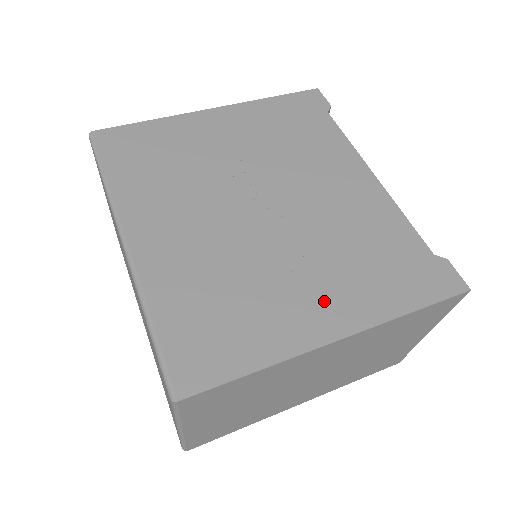
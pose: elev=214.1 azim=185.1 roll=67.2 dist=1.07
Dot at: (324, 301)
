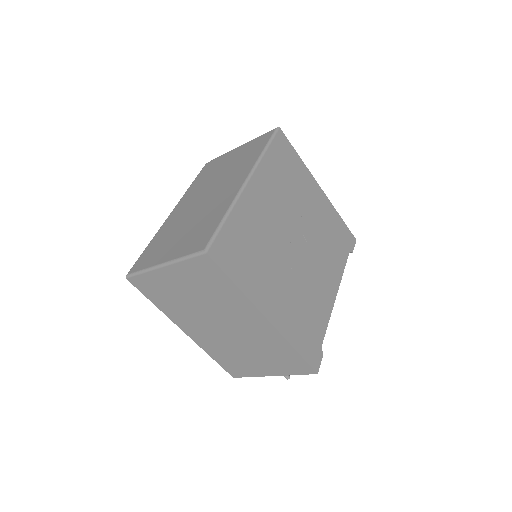
Dot at: (277, 302)
